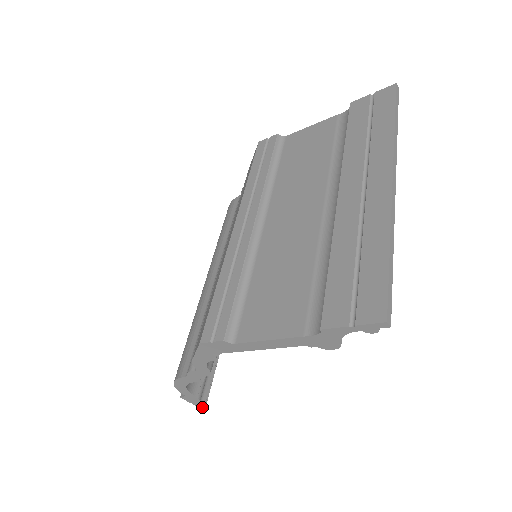
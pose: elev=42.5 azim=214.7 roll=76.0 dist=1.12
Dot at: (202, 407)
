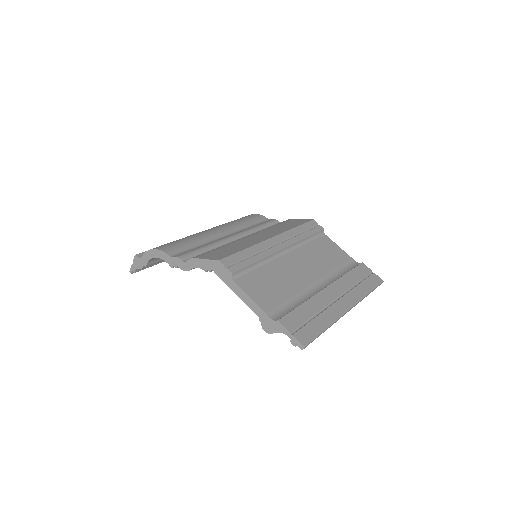
Dot at: (132, 271)
